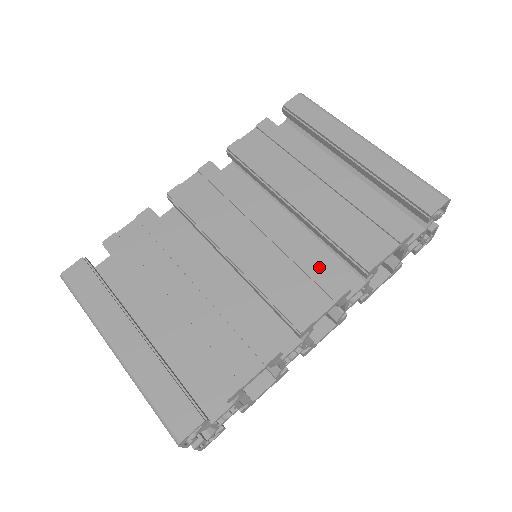
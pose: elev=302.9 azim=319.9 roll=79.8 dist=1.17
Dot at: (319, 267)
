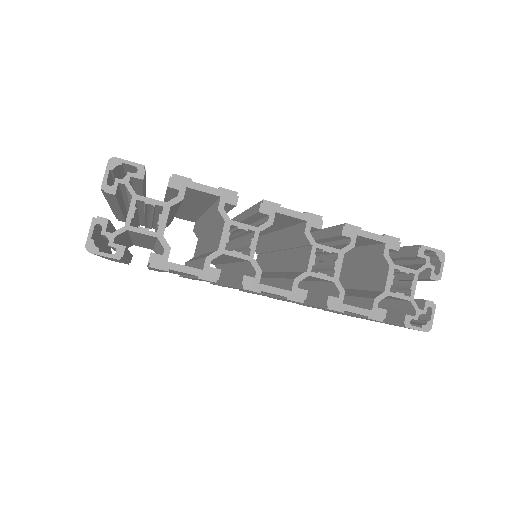
Dot at: occluded
